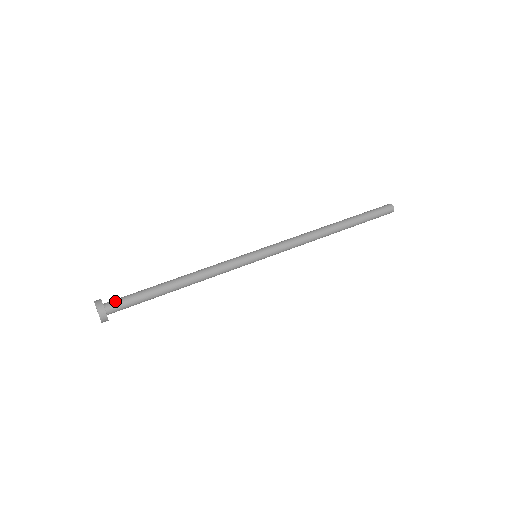
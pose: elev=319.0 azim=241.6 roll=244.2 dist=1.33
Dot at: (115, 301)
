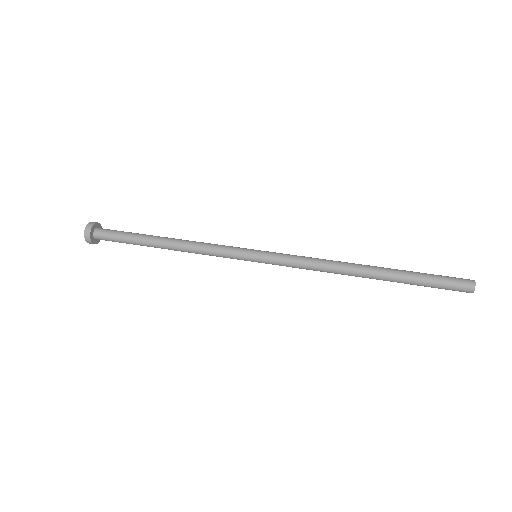
Dot at: (108, 229)
